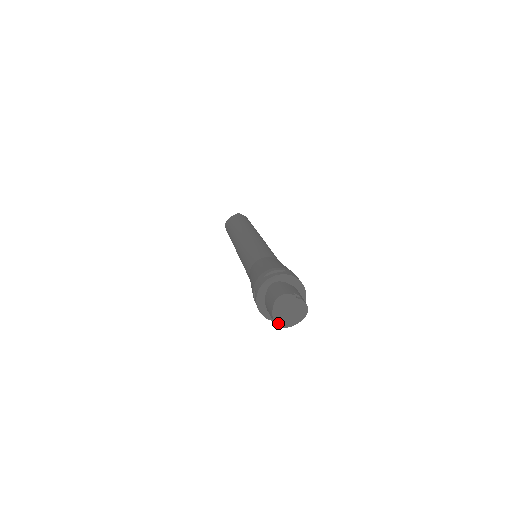
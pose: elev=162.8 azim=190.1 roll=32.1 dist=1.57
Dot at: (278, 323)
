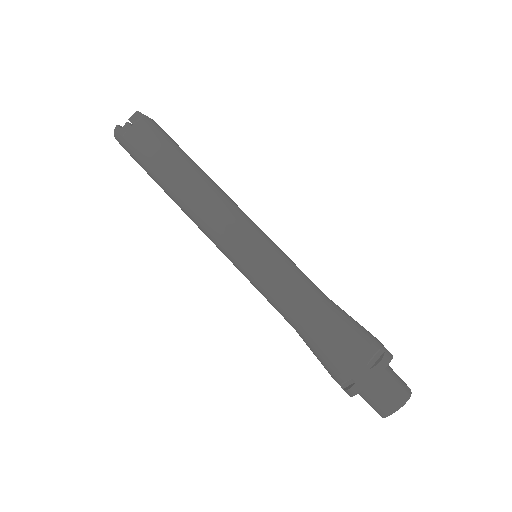
Dot at: (384, 415)
